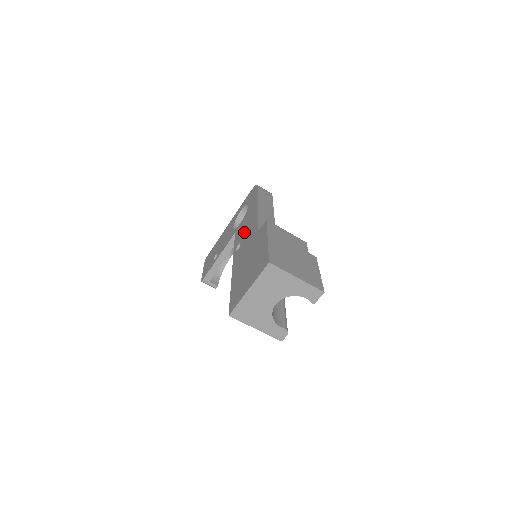
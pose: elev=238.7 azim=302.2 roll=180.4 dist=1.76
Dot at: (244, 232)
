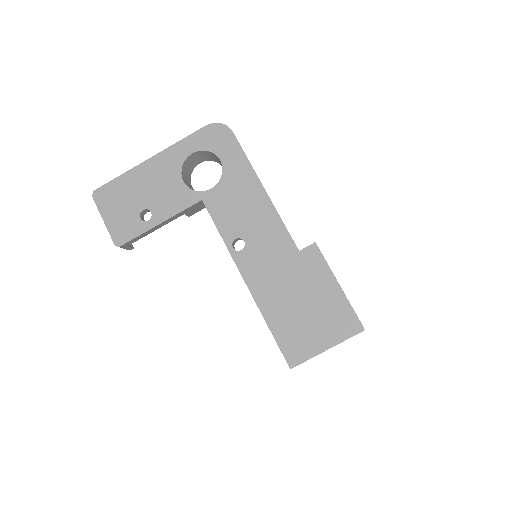
Dot at: (245, 223)
